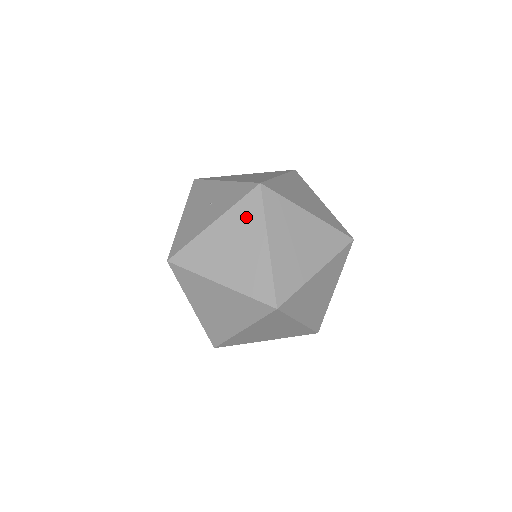
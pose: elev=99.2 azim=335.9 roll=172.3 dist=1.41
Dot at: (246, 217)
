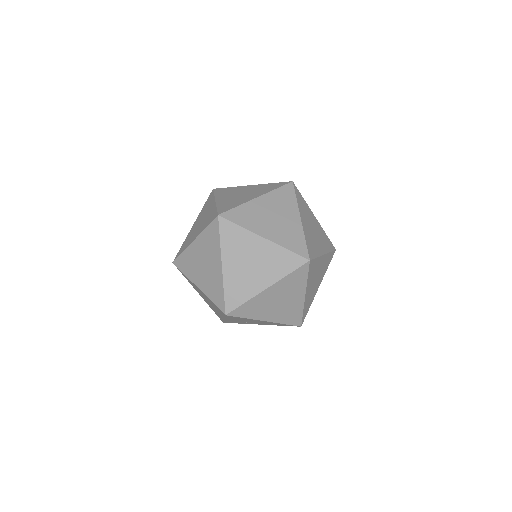
Dot at: (267, 187)
